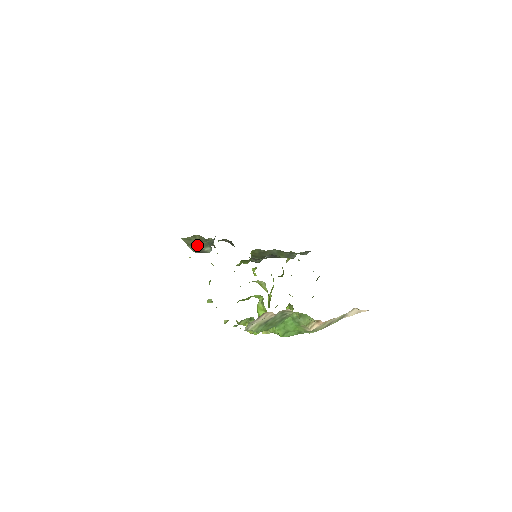
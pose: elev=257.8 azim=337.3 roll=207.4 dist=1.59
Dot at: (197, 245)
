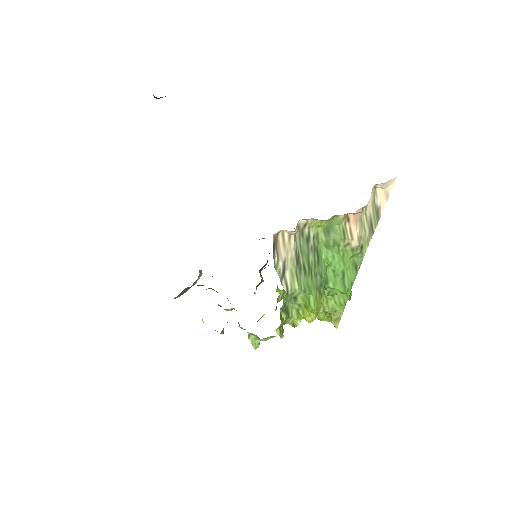
Dot at: (189, 287)
